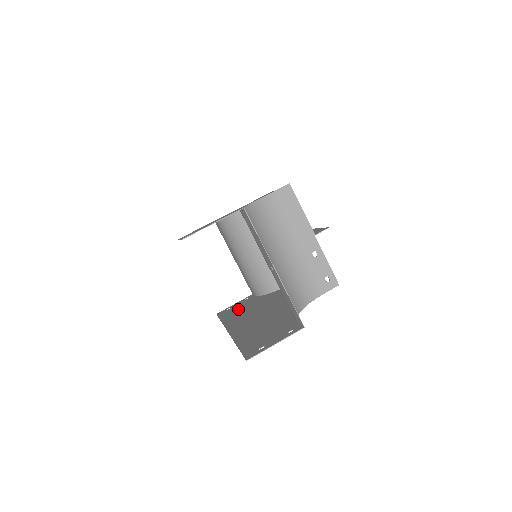
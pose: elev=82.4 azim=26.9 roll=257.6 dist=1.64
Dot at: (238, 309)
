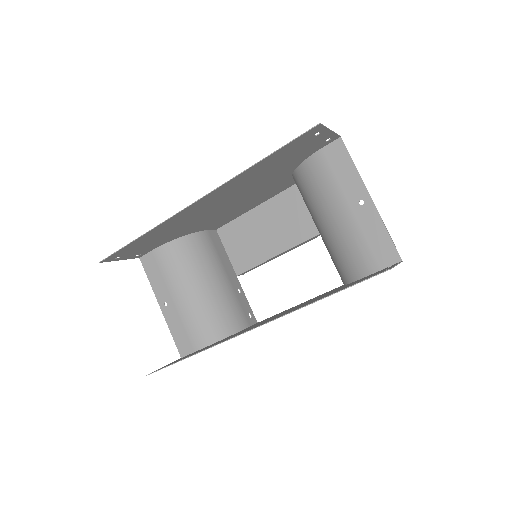
Dot at: occluded
